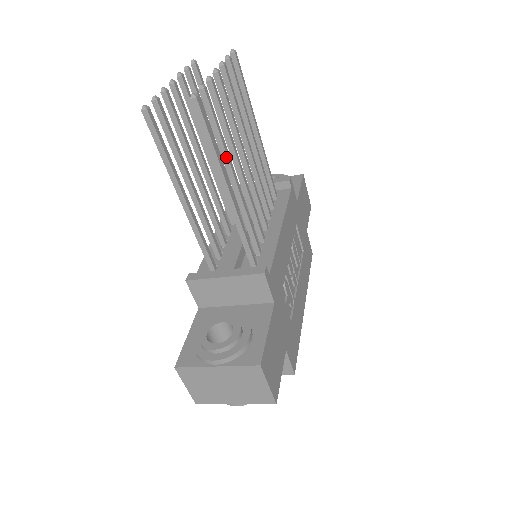
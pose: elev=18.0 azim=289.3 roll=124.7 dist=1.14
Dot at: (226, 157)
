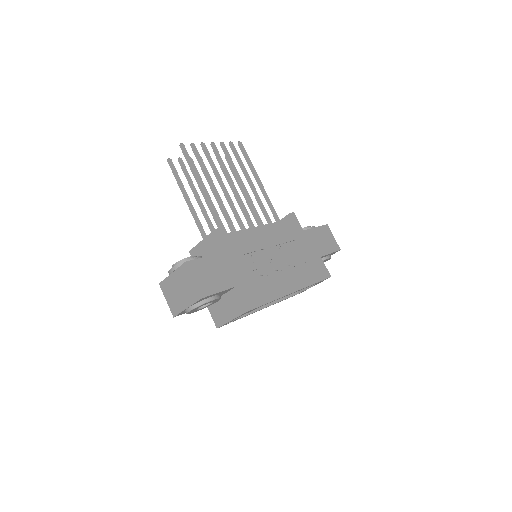
Dot at: (206, 176)
